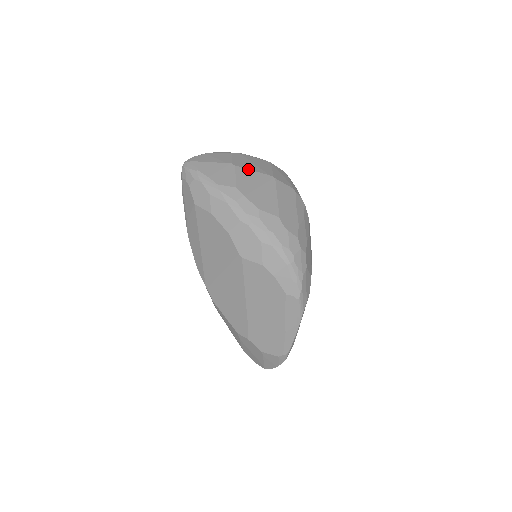
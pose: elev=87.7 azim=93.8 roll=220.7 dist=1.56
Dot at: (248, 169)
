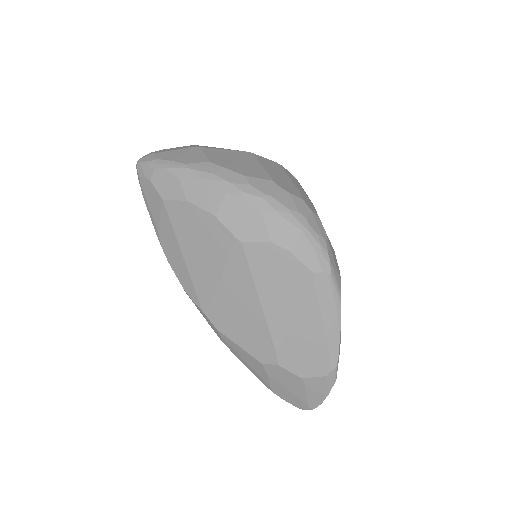
Dot at: (217, 148)
